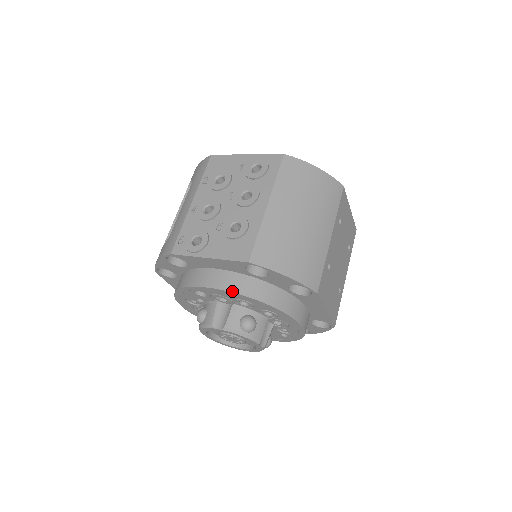
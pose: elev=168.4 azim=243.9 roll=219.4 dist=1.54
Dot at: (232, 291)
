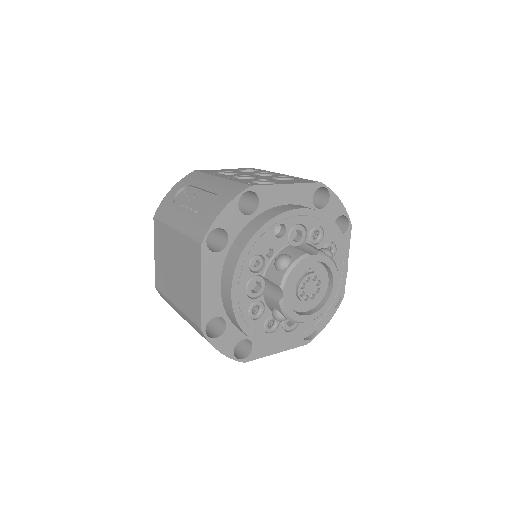
Dot at: (316, 210)
